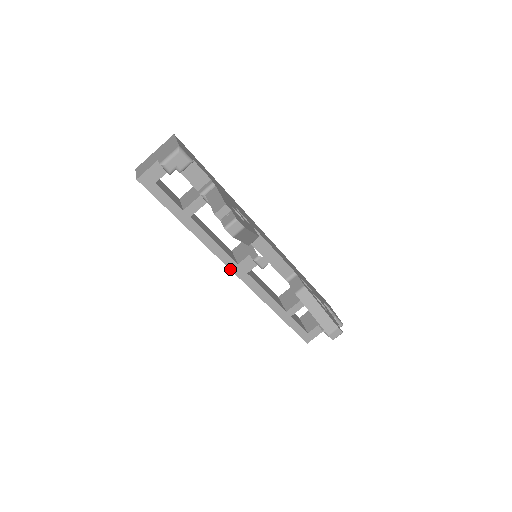
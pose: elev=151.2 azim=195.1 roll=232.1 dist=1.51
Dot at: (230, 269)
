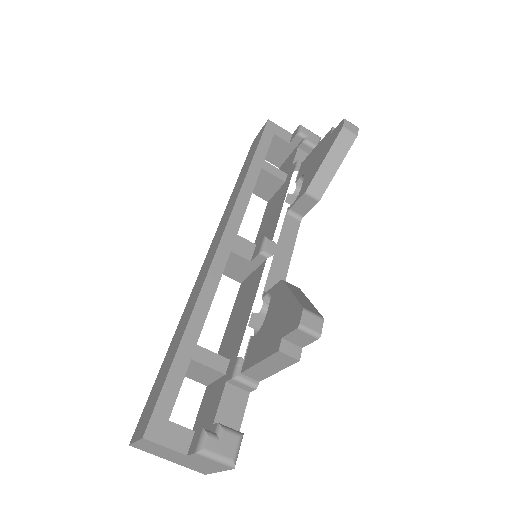
Dot at: (226, 227)
